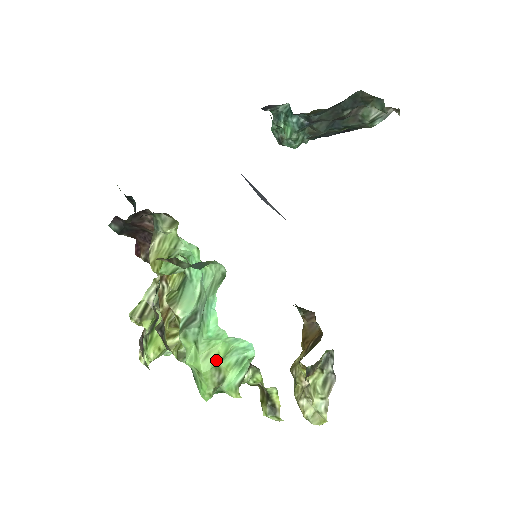
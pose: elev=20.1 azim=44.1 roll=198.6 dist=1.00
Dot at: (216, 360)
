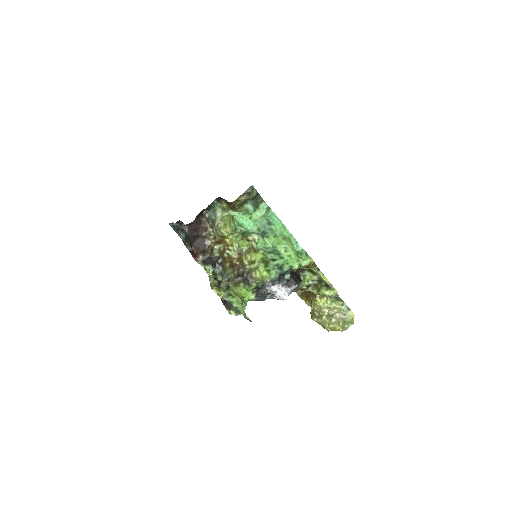
Dot at: (290, 241)
